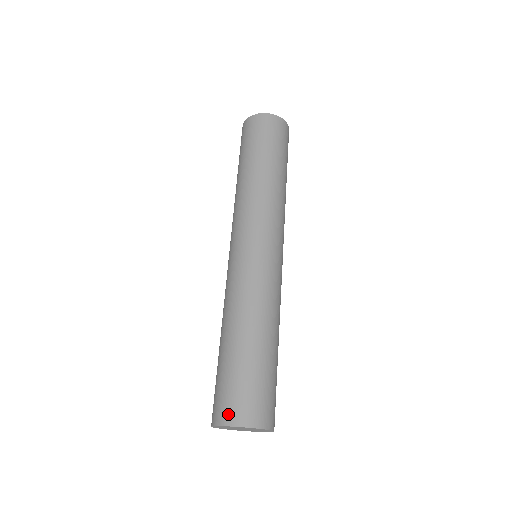
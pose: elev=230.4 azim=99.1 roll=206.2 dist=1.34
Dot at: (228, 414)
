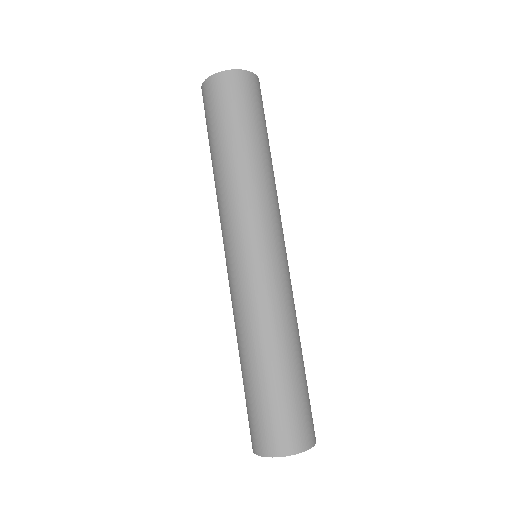
Dot at: (293, 442)
